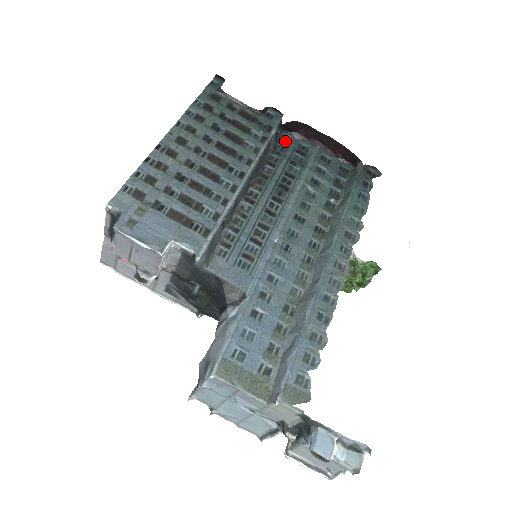
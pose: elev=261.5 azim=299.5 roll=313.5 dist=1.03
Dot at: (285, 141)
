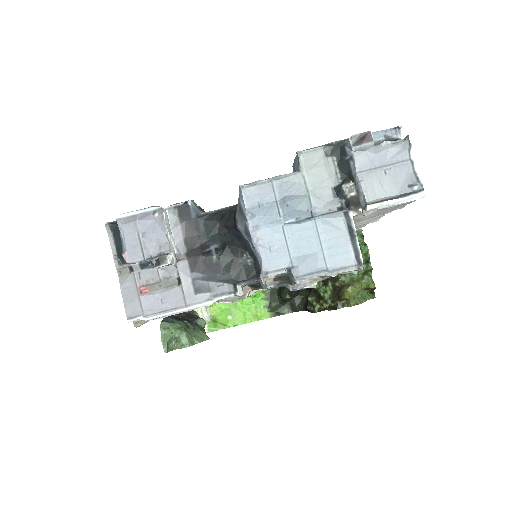
Dot at: occluded
